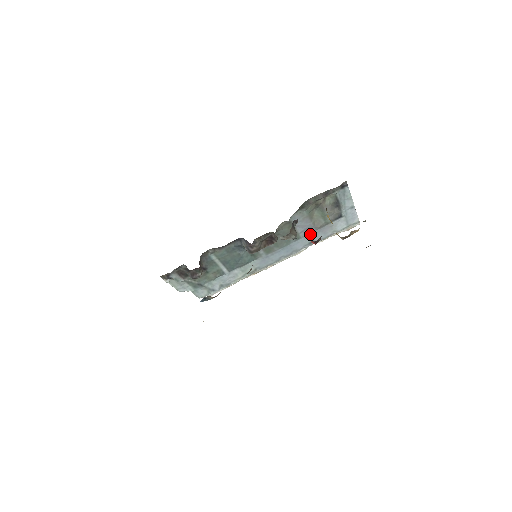
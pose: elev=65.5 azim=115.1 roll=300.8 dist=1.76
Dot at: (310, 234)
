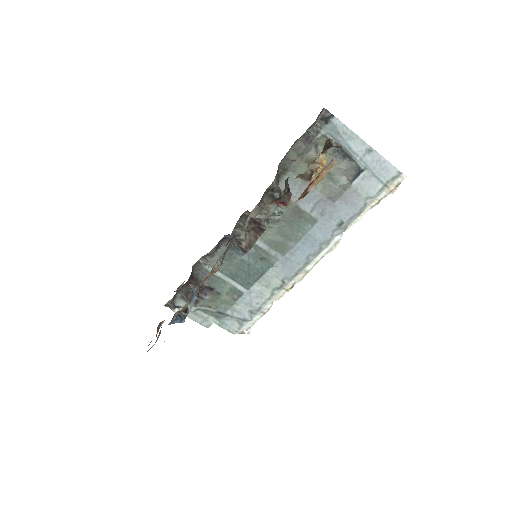
Dot at: (329, 211)
